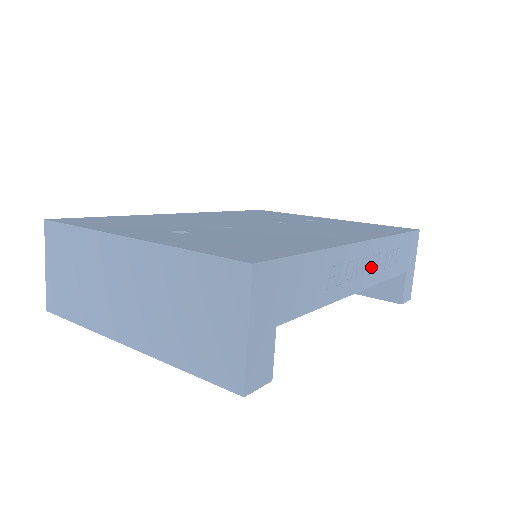
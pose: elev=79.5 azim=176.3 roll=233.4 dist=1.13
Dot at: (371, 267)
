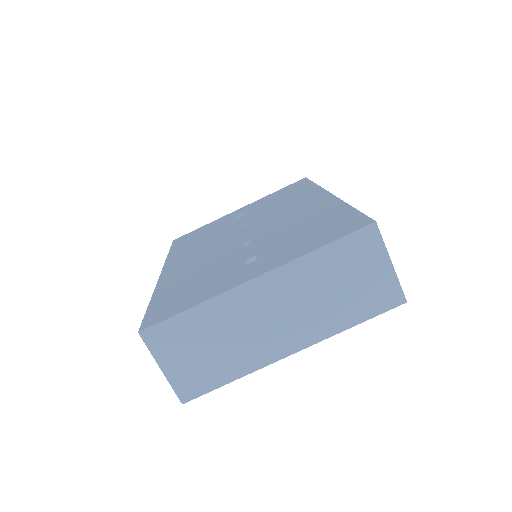
Dot at: occluded
